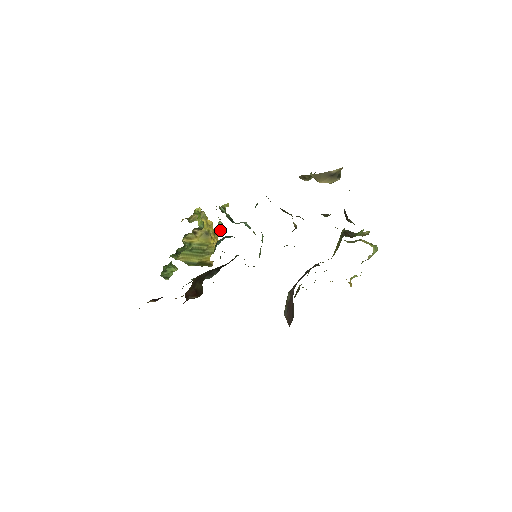
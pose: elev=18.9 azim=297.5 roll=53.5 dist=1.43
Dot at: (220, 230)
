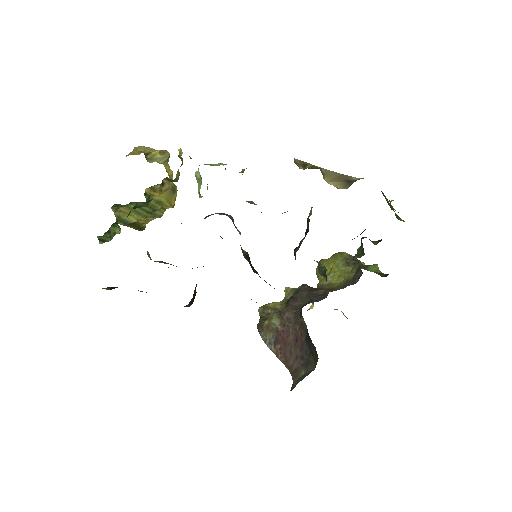
Dot at: occluded
